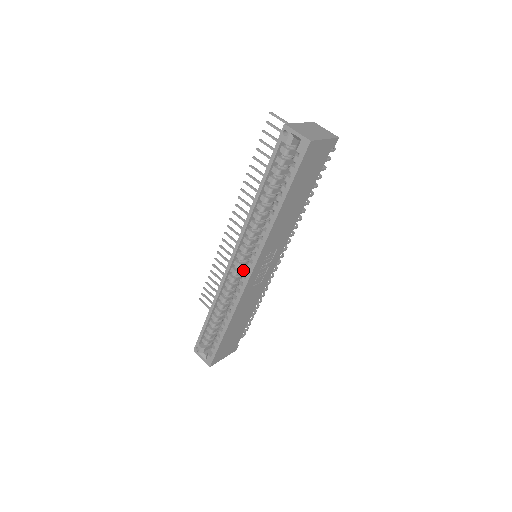
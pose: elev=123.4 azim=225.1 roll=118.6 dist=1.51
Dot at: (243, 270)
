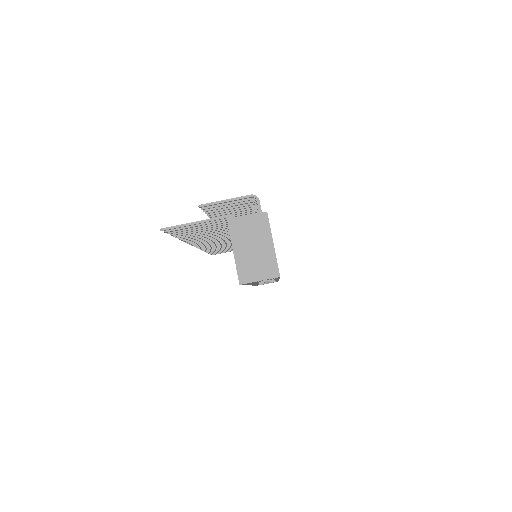
Dot at: occluded
